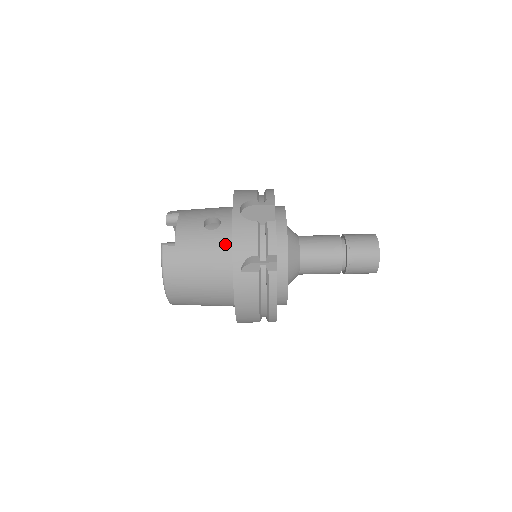
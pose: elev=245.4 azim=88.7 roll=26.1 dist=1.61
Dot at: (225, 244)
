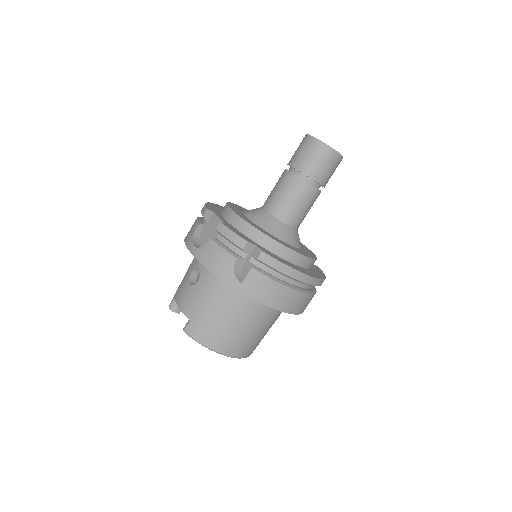
Dot at: (215, 279)
